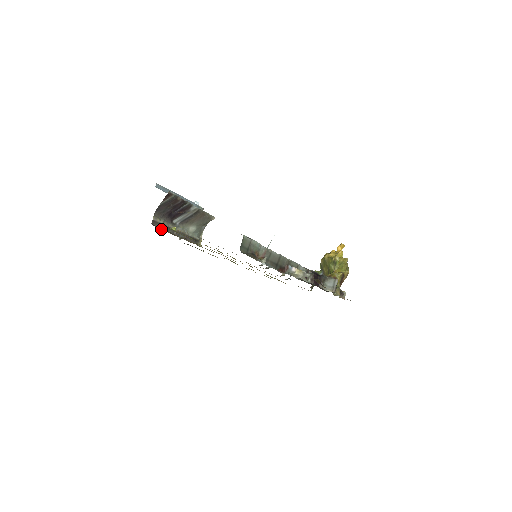
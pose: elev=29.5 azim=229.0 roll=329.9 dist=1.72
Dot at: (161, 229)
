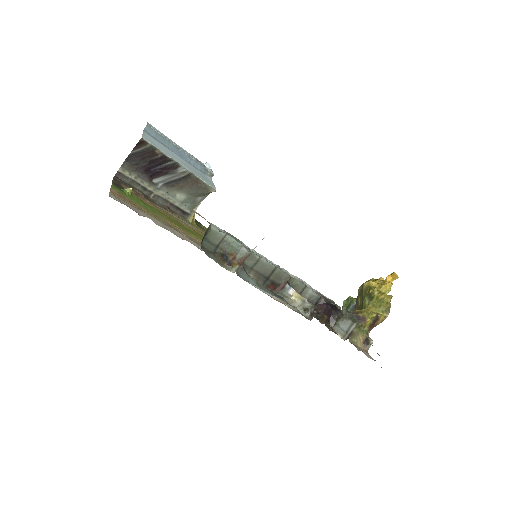
Dot at: (128, 186)
